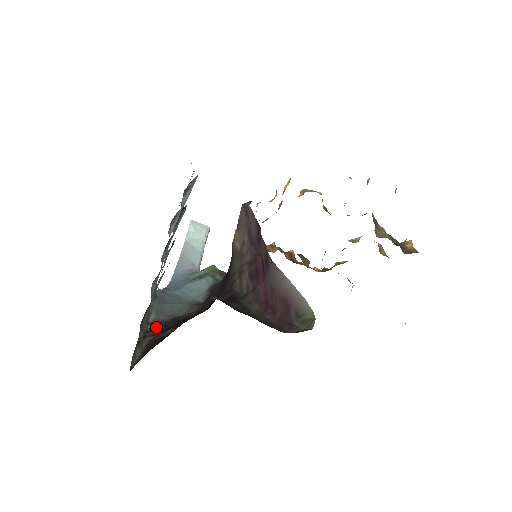
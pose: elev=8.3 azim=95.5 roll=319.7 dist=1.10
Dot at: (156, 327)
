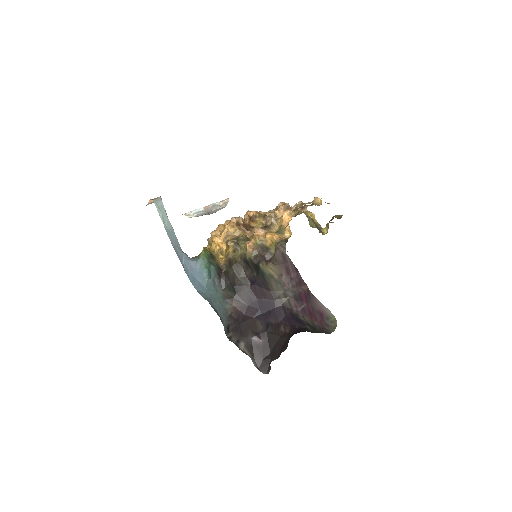
Dot at: (230, 332)
